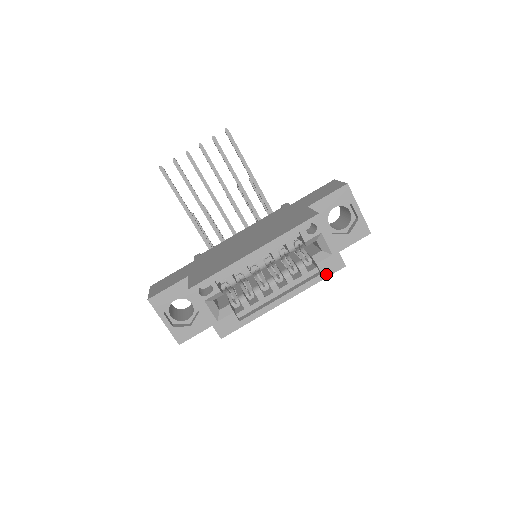
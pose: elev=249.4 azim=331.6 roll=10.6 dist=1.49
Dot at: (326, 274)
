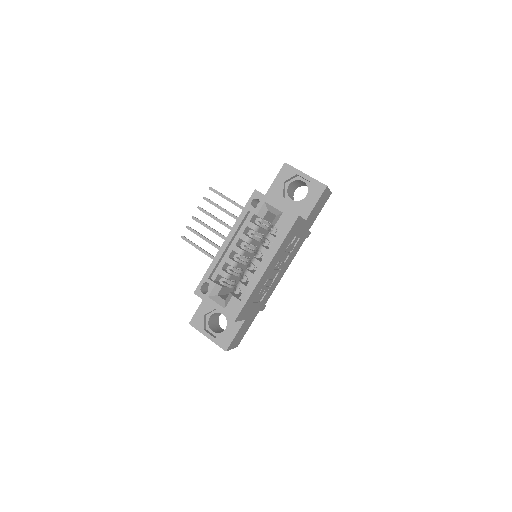
Dot at: (287, 230)
